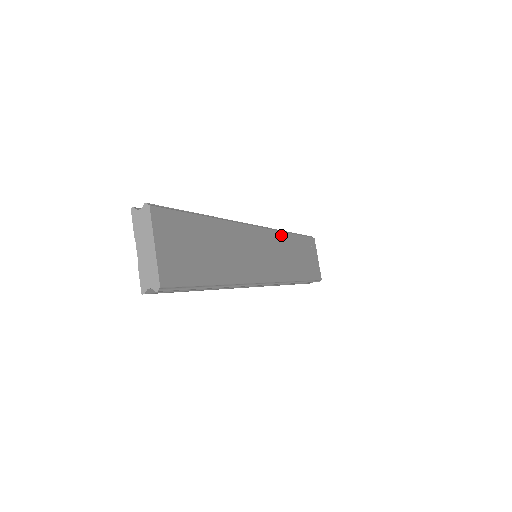
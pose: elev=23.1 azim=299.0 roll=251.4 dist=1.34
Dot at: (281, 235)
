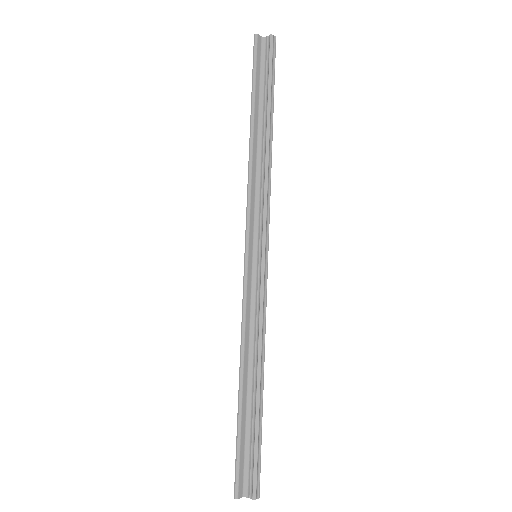
Dot at: occluded
